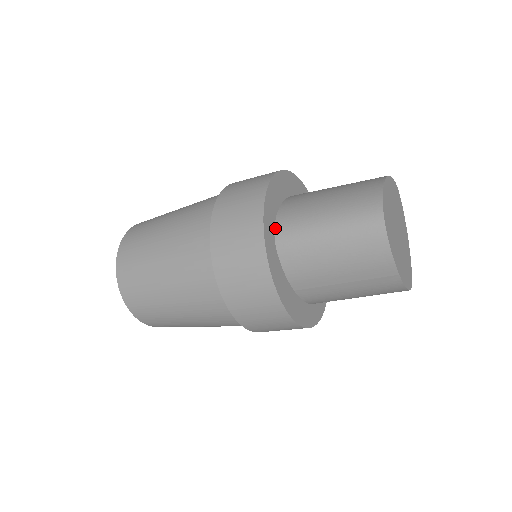
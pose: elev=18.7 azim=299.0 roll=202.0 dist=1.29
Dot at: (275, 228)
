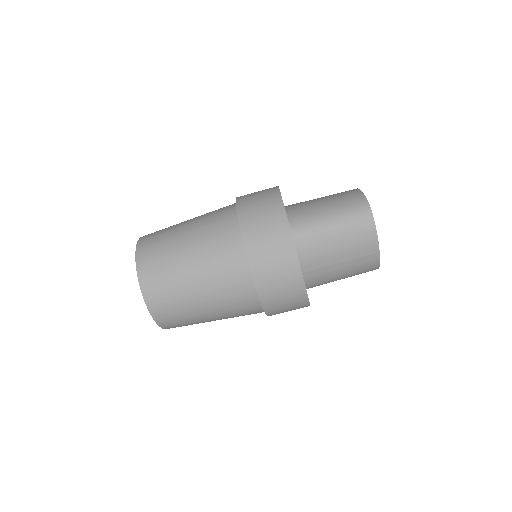
Dot at: (289, 223)
